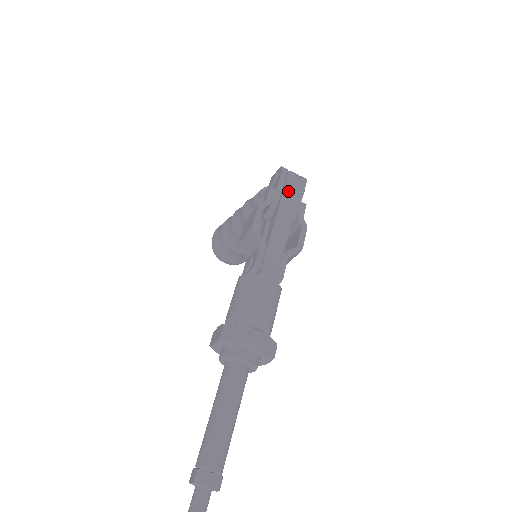
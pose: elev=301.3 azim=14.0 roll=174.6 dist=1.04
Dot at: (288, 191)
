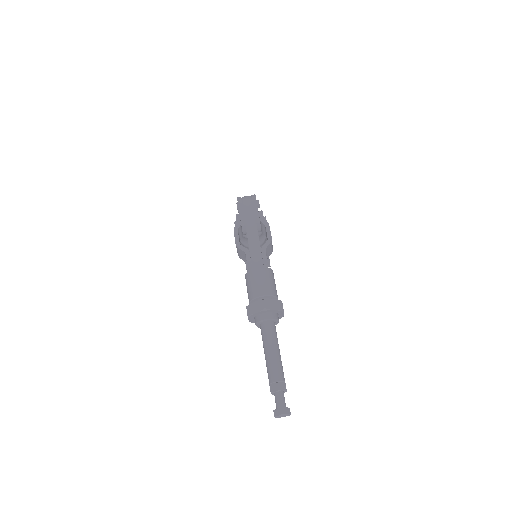
Dot at: (246, 211)
